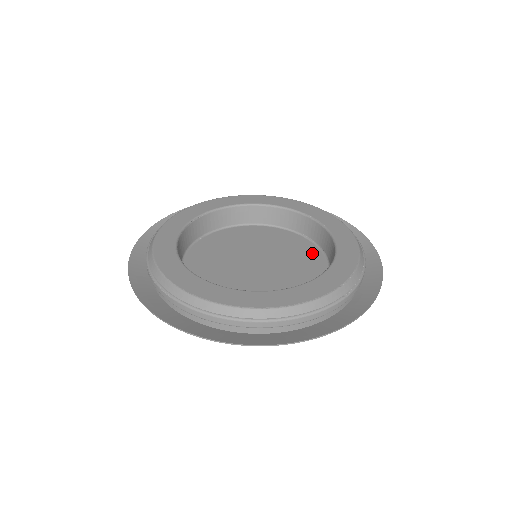
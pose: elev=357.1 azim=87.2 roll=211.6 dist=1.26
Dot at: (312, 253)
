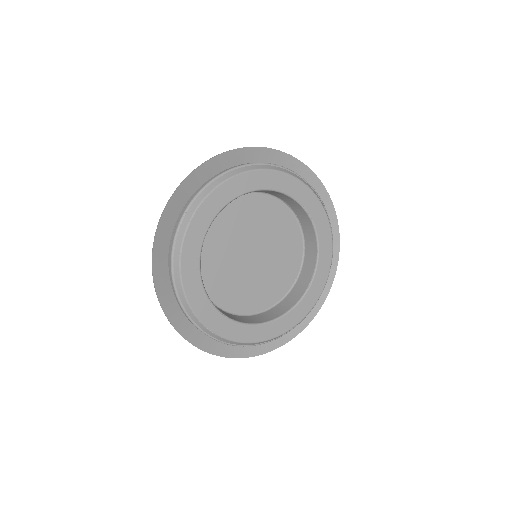
Dot at: (292, 228)
